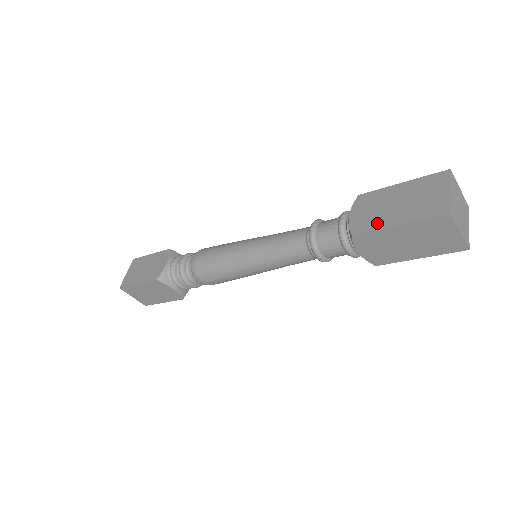
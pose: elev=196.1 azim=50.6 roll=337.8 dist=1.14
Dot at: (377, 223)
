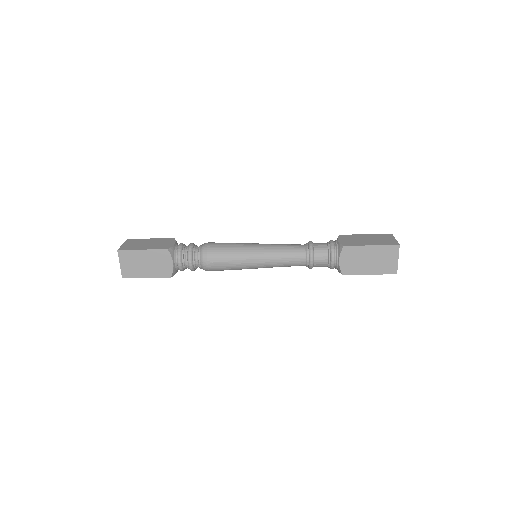
Dot at: (358, 243)
